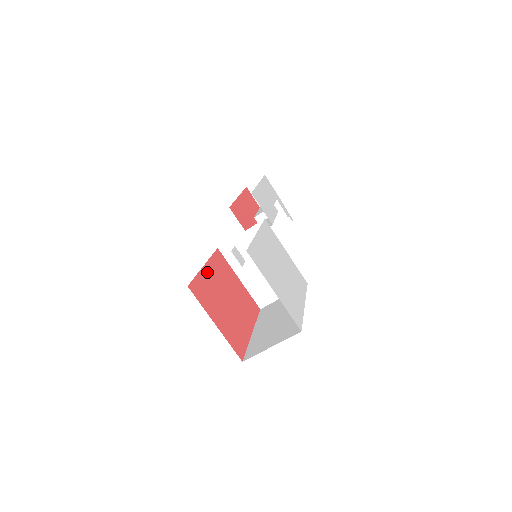
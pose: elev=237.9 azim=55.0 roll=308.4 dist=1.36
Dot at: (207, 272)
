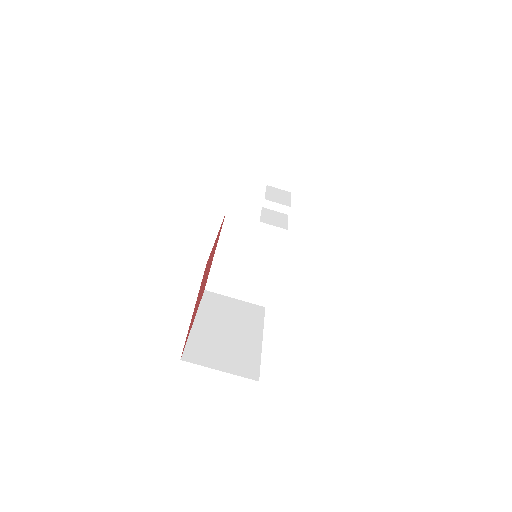
Dot at: occluded
